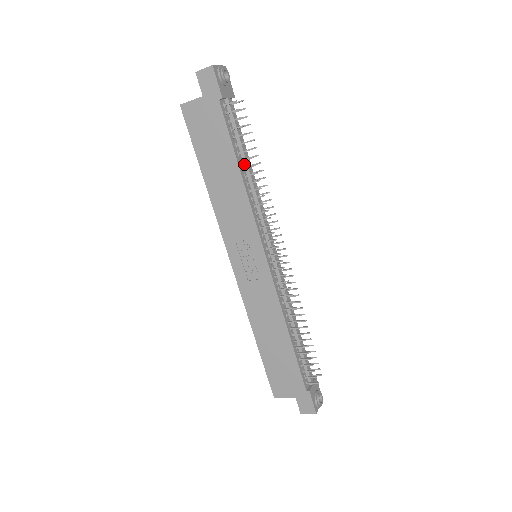
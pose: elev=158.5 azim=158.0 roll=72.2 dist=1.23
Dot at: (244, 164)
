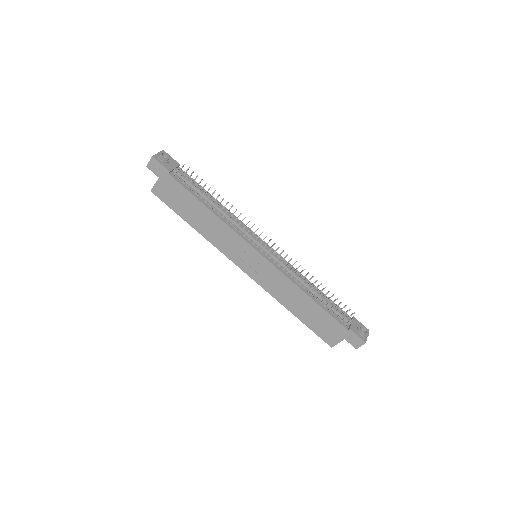
Dot at: (209, 202)
